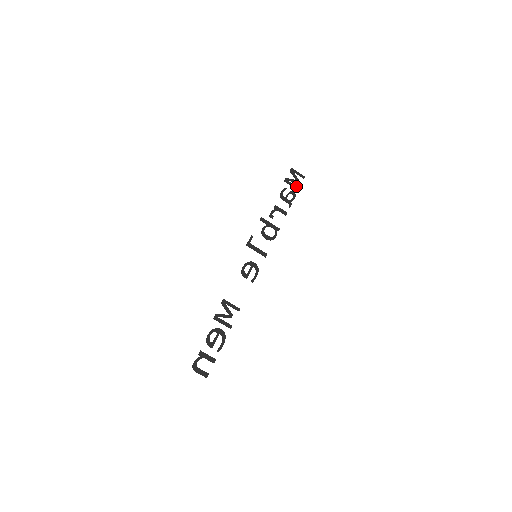
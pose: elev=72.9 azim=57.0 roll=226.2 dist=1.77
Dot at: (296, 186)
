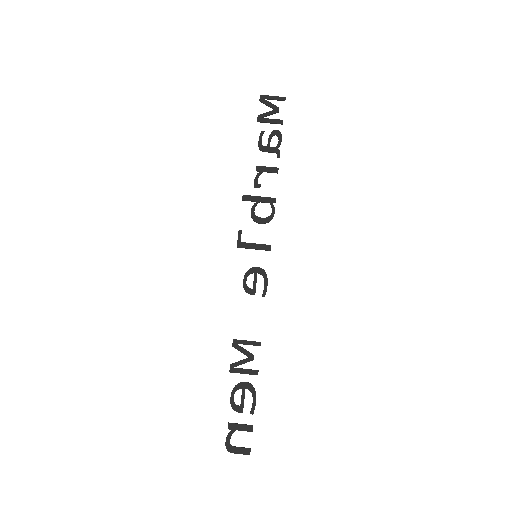
Dot at: (277, 119)
